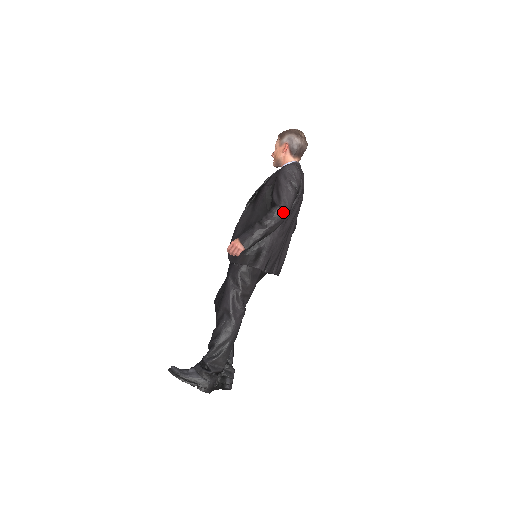
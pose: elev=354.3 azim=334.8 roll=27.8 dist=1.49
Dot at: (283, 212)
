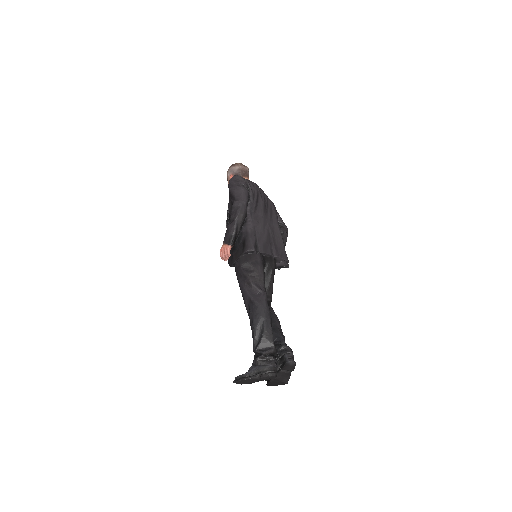
Dot at: (240, 202)
